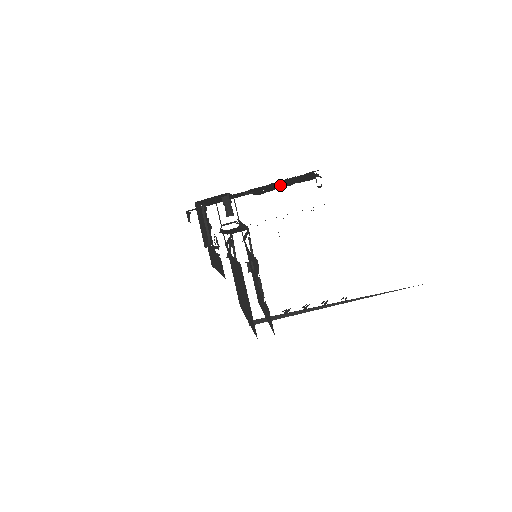
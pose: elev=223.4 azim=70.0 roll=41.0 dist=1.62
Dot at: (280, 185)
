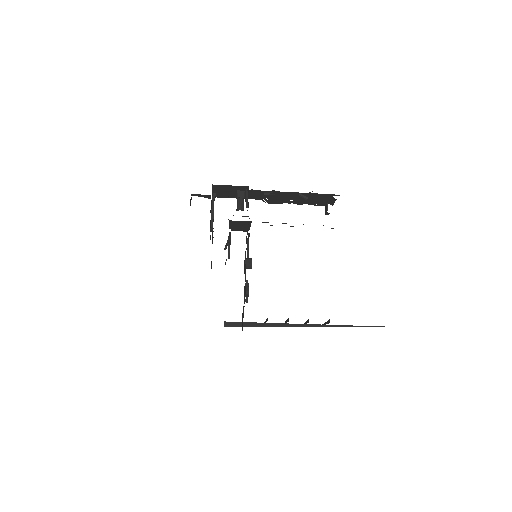
Dot at: (301, 196)
